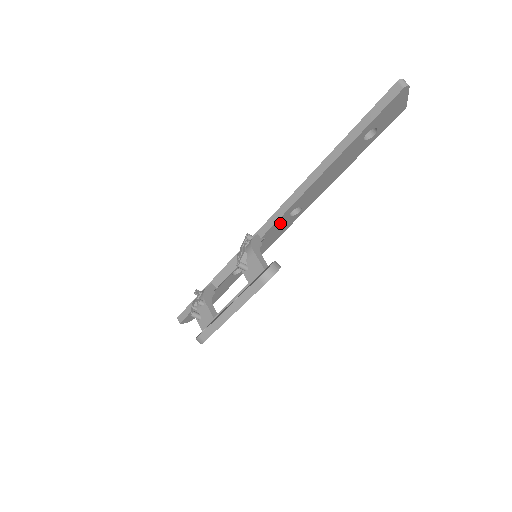
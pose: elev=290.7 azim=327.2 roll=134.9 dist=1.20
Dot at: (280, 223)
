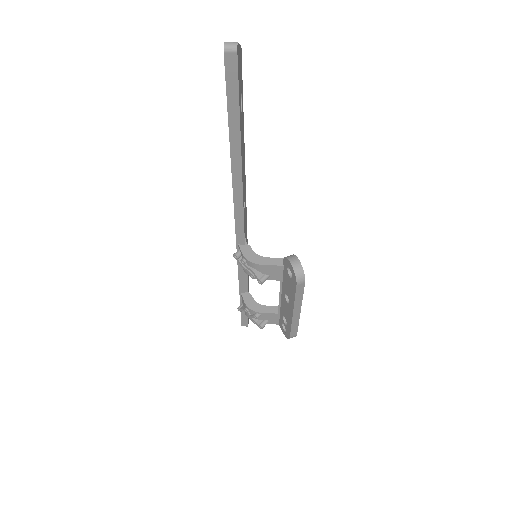
Dot at: (244, 221)
